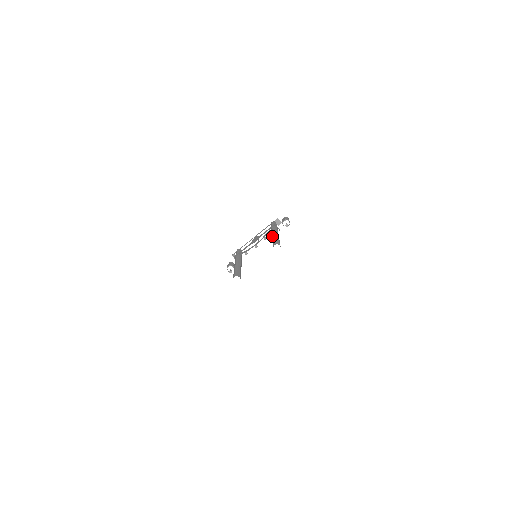
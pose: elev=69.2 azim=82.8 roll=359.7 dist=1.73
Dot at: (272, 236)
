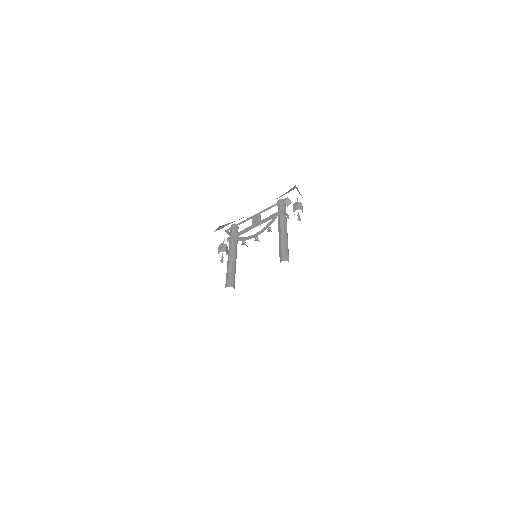
Dot at: (279, 236)
